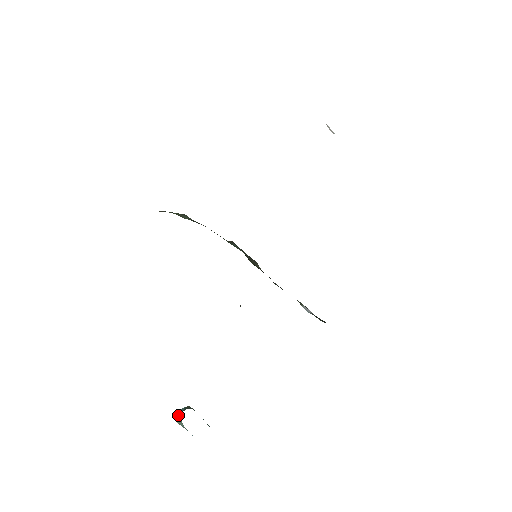
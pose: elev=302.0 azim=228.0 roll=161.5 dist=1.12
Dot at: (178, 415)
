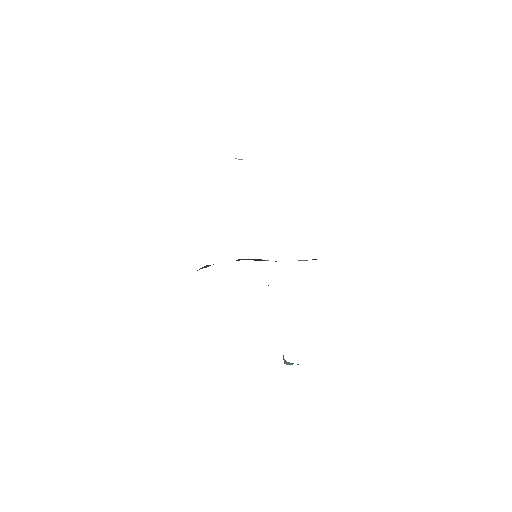
Dot at: occluded
